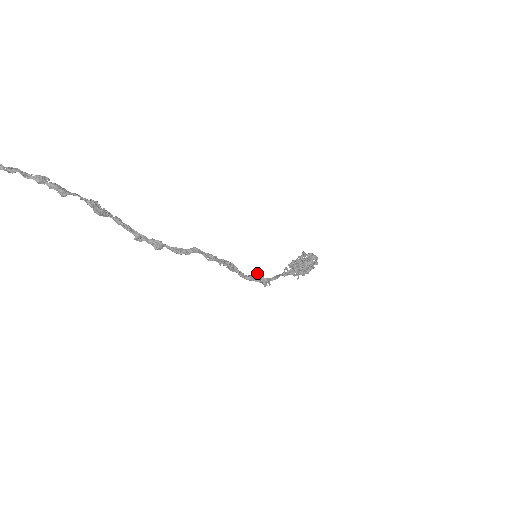
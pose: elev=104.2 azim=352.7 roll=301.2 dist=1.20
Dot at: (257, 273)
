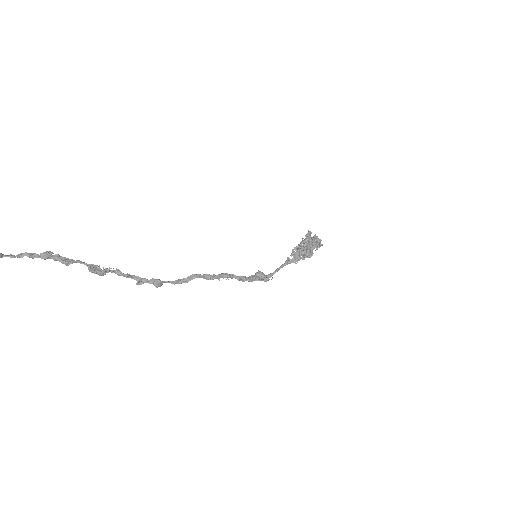
Dot at: (258, 273)
